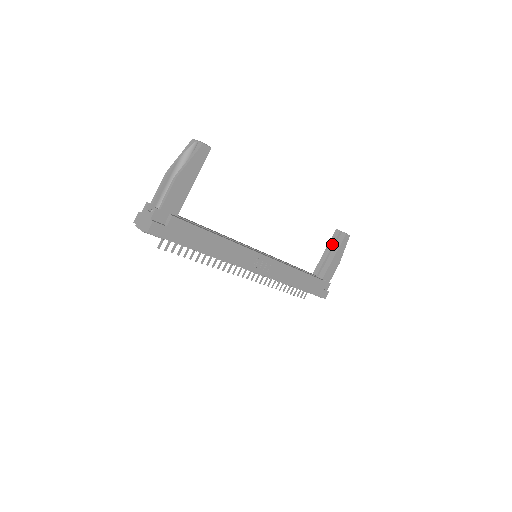
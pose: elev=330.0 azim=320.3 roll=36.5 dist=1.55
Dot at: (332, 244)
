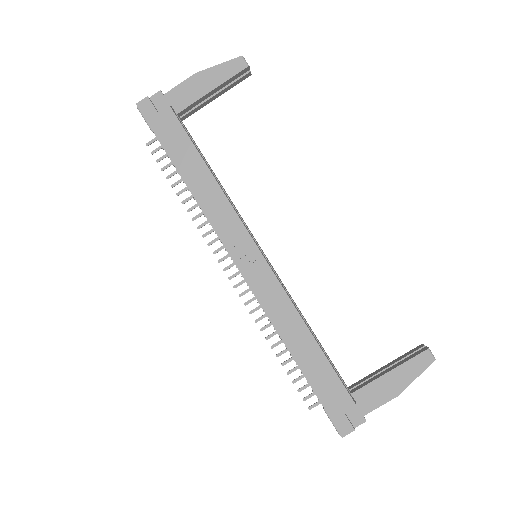
Dot at: (401, 358)
